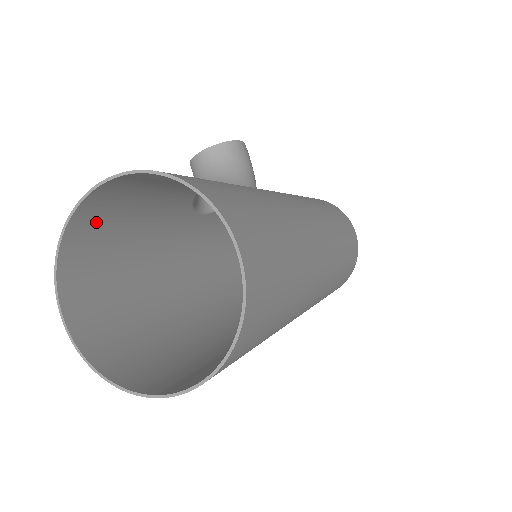
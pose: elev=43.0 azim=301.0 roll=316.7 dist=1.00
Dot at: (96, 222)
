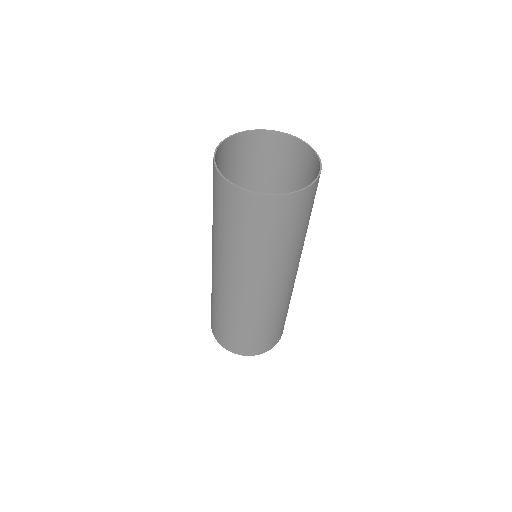
Dot at: (244, 147)
